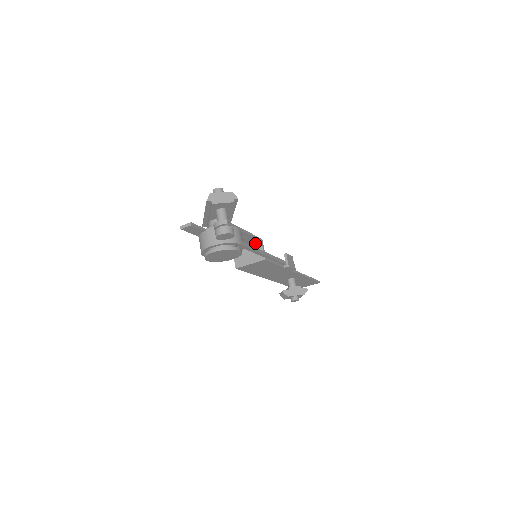
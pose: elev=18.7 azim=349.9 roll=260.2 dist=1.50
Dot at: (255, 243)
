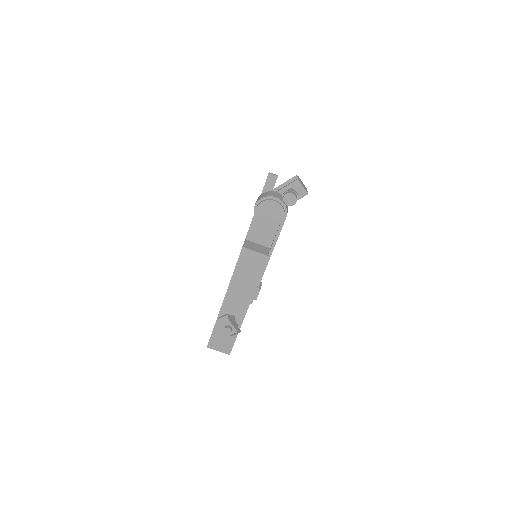
Dot at: (265, 246)
